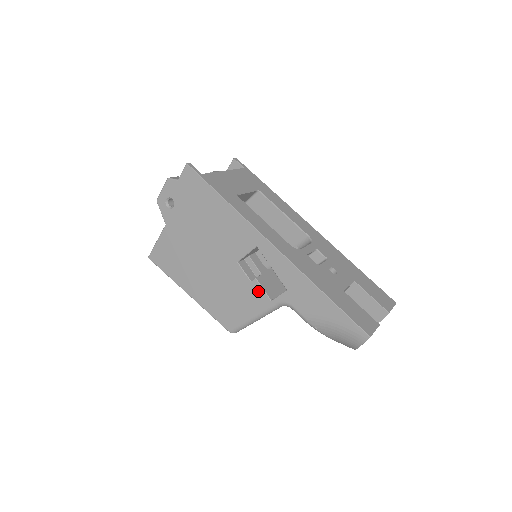
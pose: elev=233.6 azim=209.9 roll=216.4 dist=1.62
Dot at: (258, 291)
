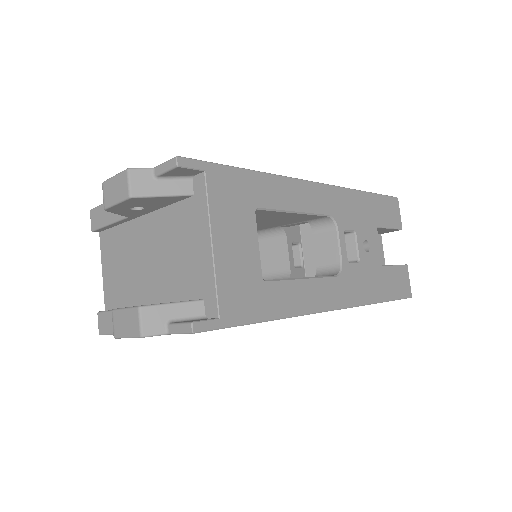
Dot at: occluded
